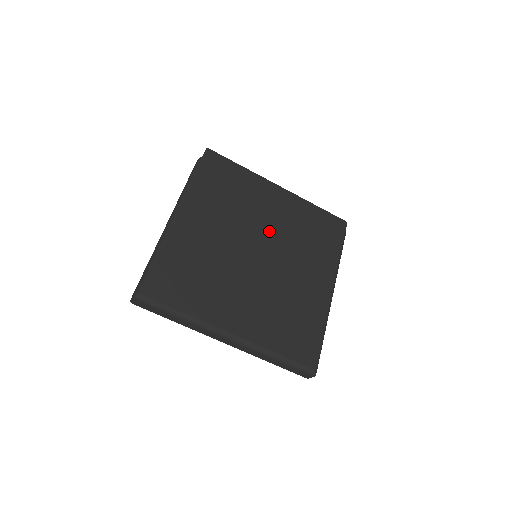
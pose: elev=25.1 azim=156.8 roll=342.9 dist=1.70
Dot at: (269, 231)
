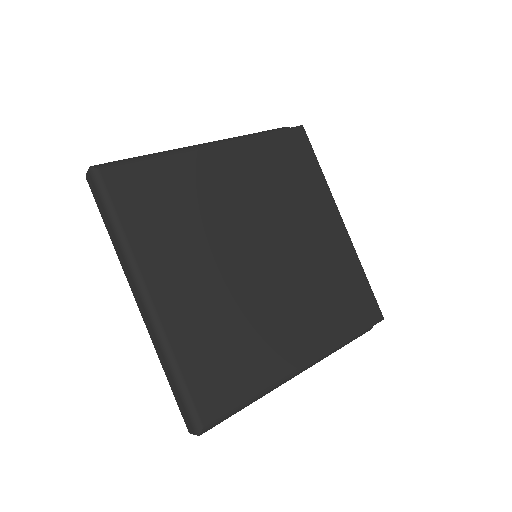
Dot at: (292, 247)
